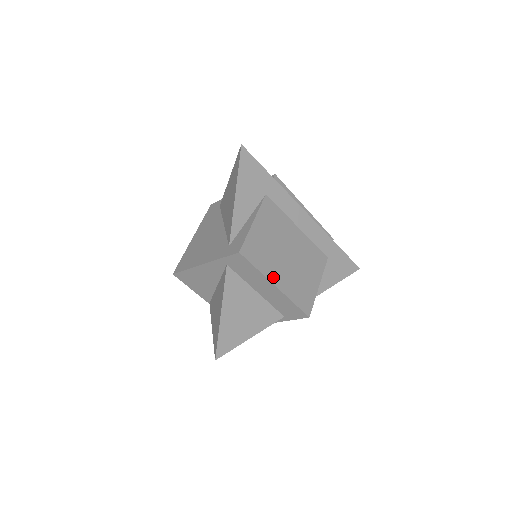
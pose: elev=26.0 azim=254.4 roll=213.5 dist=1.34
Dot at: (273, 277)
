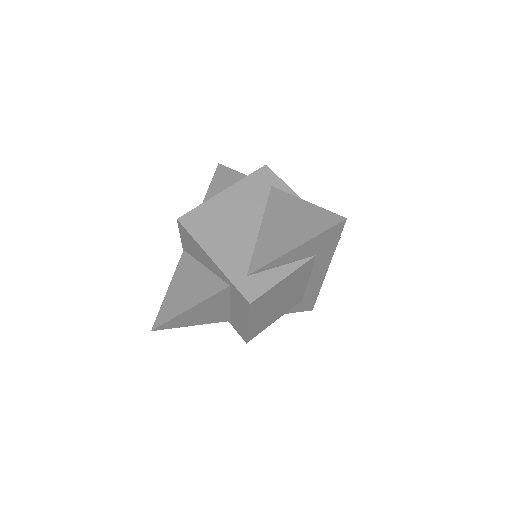
Dot at: (253, 319)
